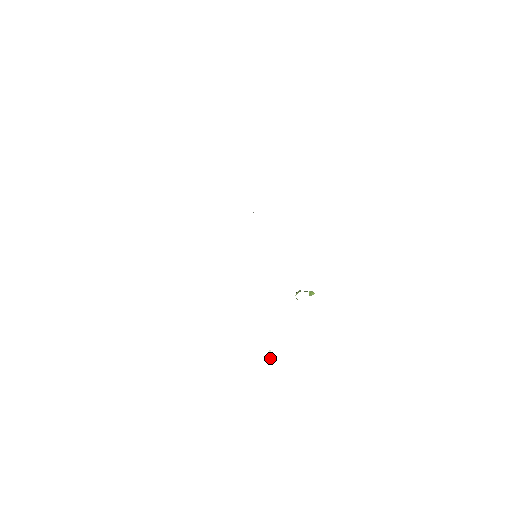
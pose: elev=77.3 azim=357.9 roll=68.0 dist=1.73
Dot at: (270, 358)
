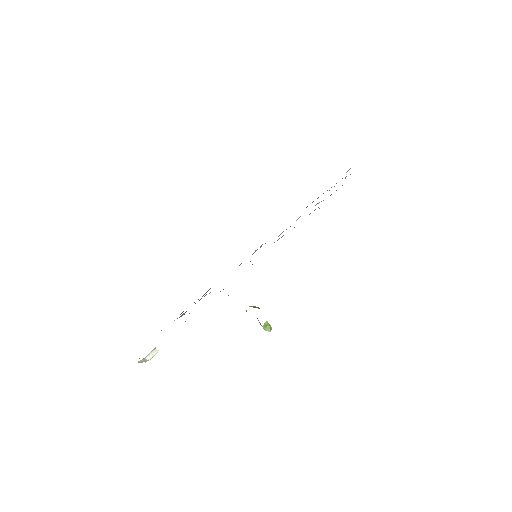
Dot at: (147, 357)
